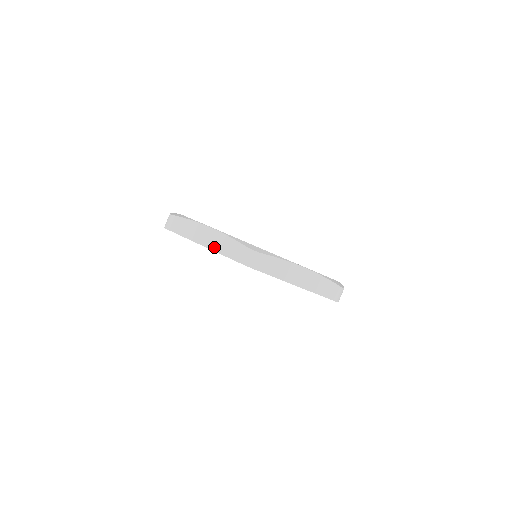
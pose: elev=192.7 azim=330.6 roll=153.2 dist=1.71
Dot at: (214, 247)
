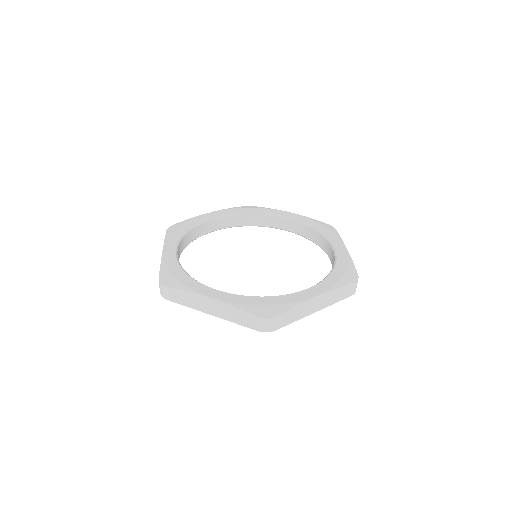
Dot at: (224, 317)
